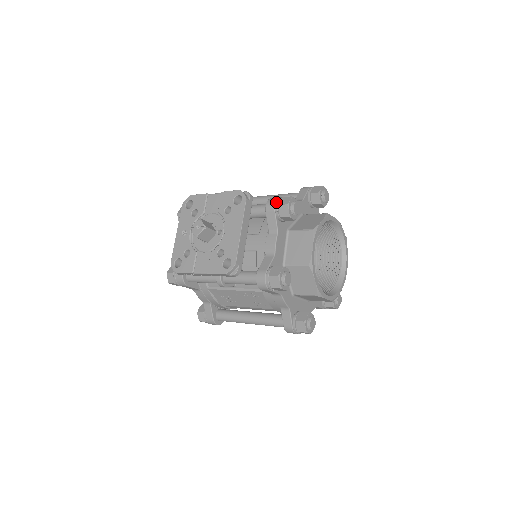
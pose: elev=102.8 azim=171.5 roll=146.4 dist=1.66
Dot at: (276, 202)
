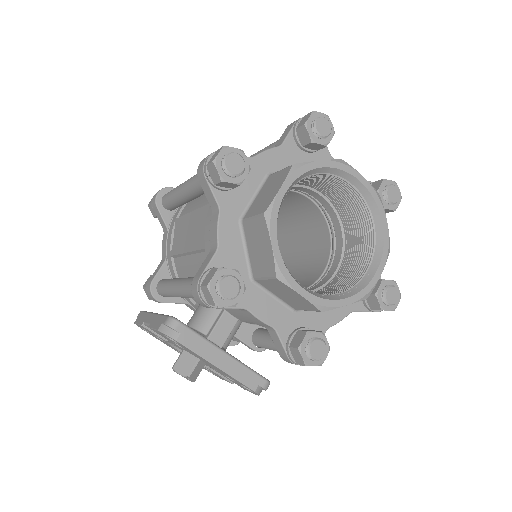
Dot at: (202, 302)
